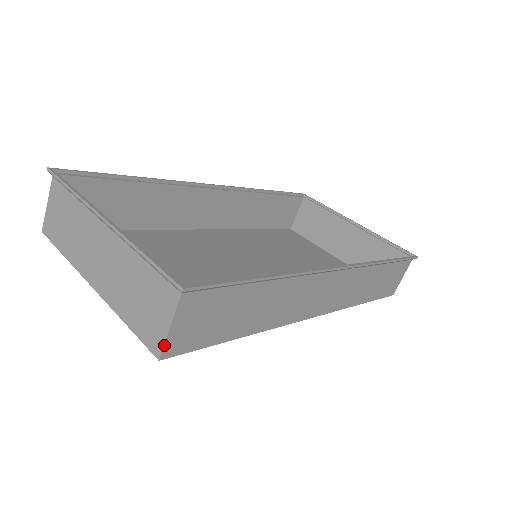
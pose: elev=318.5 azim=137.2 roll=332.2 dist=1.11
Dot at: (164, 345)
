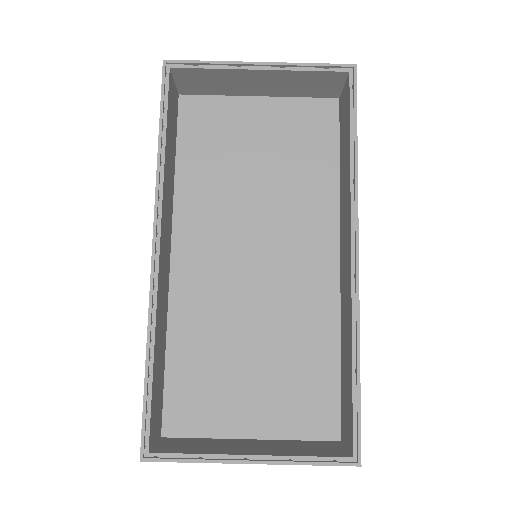
Dot at: occluded
